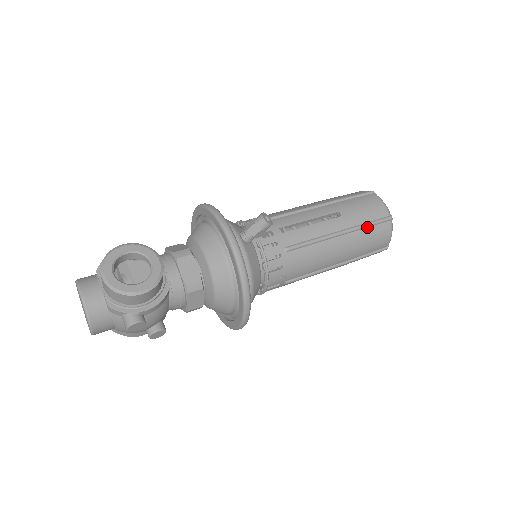
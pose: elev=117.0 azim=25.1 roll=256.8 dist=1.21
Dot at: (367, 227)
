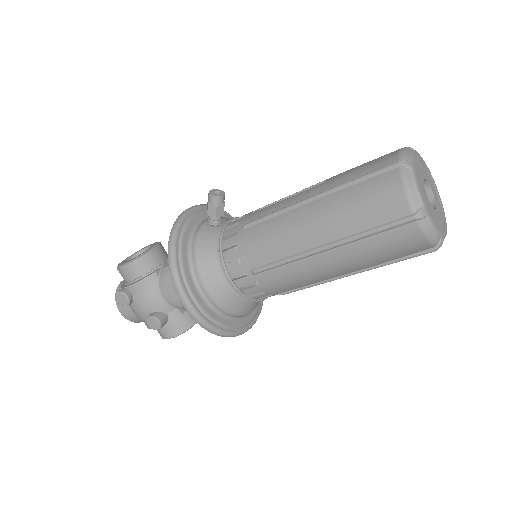
Dot at: (354, 184)
